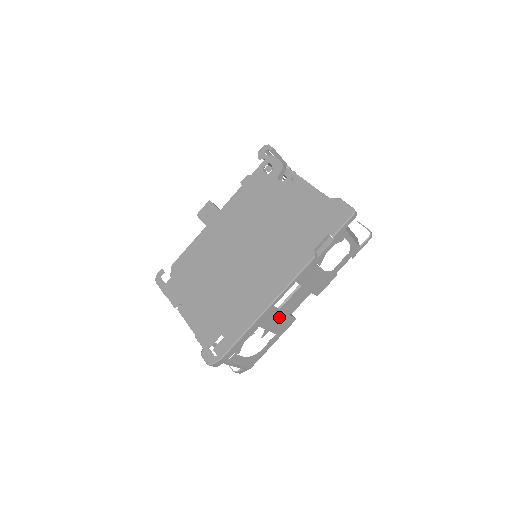
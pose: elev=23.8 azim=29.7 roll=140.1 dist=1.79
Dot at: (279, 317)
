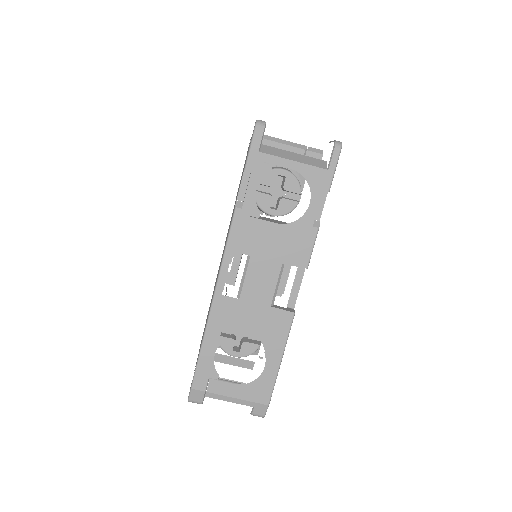
Dot at: (251, 313)
